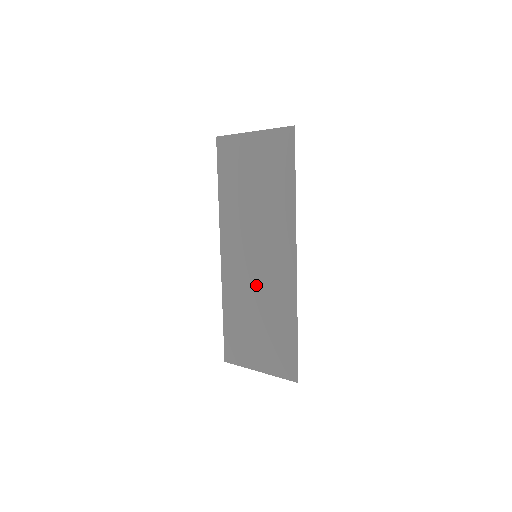
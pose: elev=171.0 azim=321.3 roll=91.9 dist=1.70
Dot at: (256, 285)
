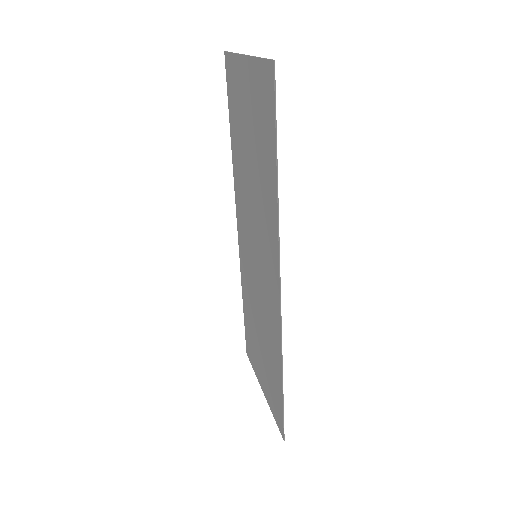
Dot at: (257, 294)
